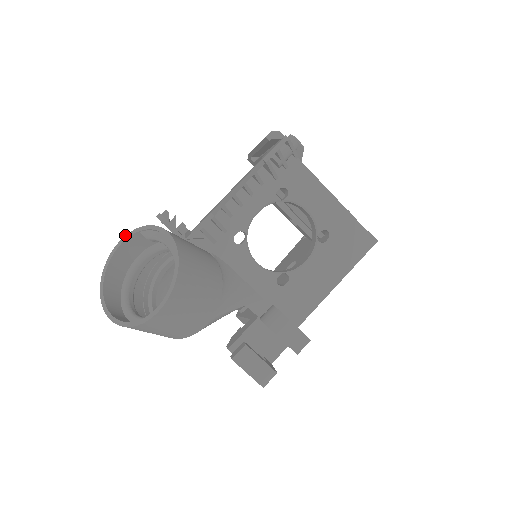
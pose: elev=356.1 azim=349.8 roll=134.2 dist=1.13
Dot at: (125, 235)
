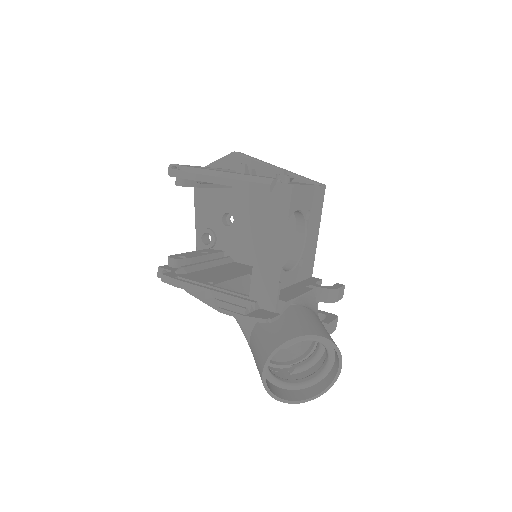
Dot at: (267, 359)
